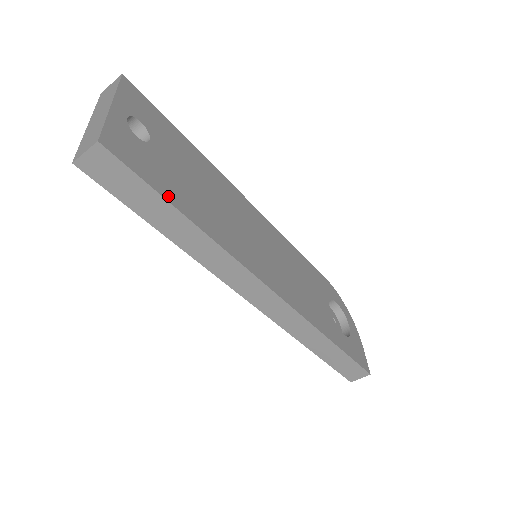
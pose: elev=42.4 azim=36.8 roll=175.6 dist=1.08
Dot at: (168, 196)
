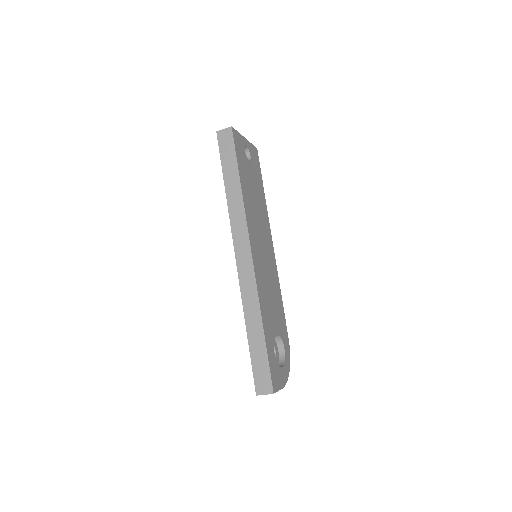
Dot at: (239, 167)
